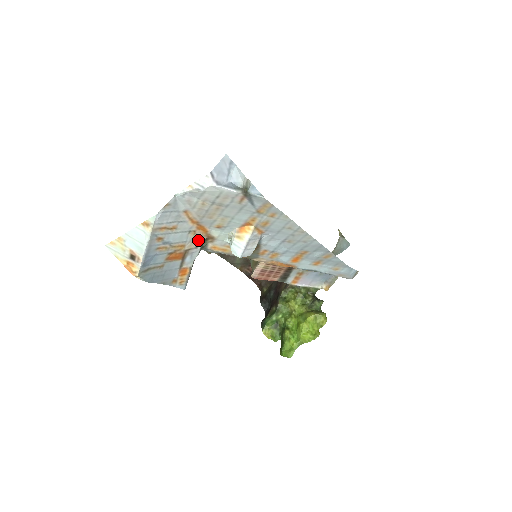
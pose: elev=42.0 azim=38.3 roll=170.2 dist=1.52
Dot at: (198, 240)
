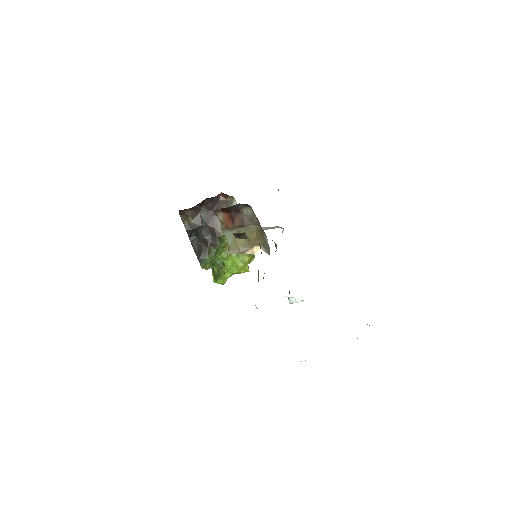
Dot at: occluded
